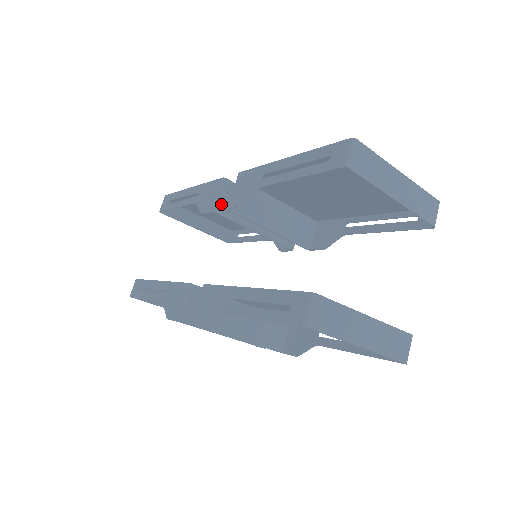
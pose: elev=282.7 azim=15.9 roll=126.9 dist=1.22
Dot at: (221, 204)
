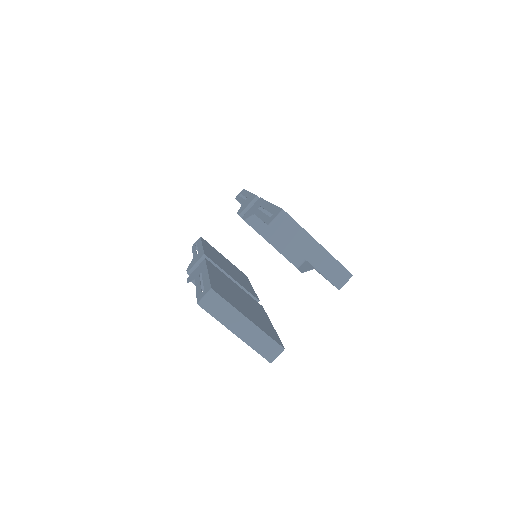
Dot at: occluded
